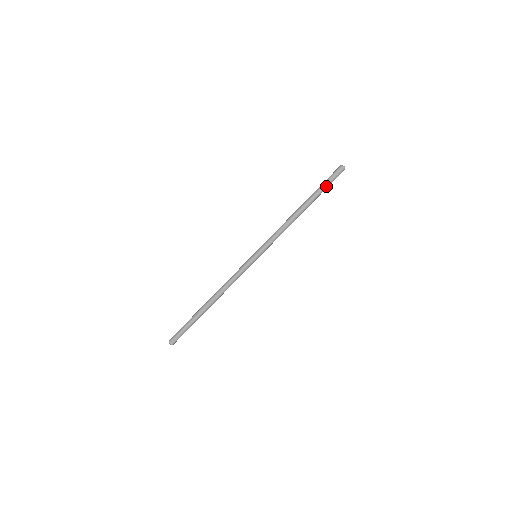
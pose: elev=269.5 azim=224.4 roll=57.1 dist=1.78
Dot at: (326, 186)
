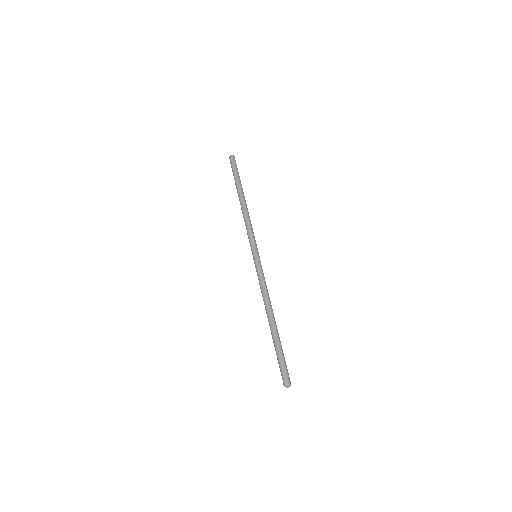
Dot at: occluded
